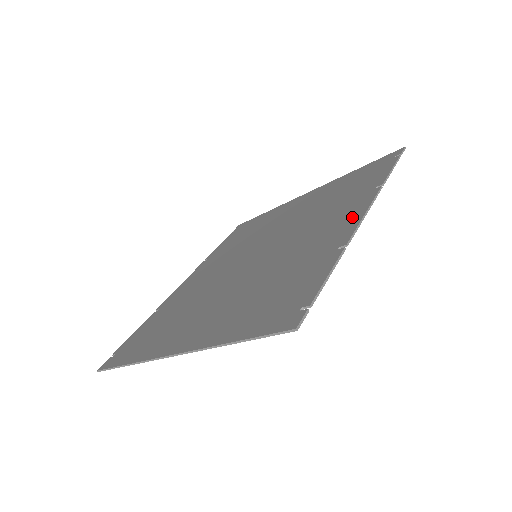
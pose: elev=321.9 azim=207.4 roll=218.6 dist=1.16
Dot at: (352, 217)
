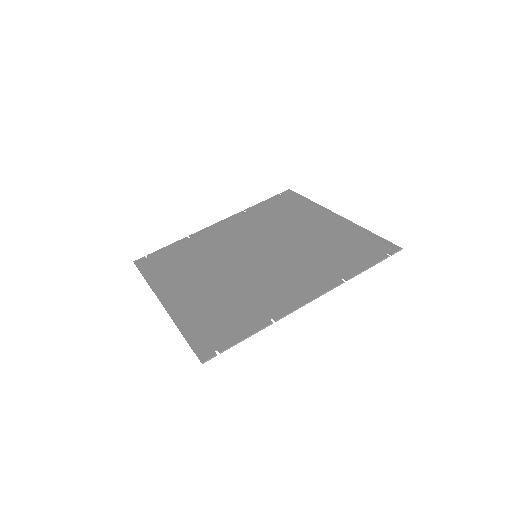
Dot at: (304, 295)
